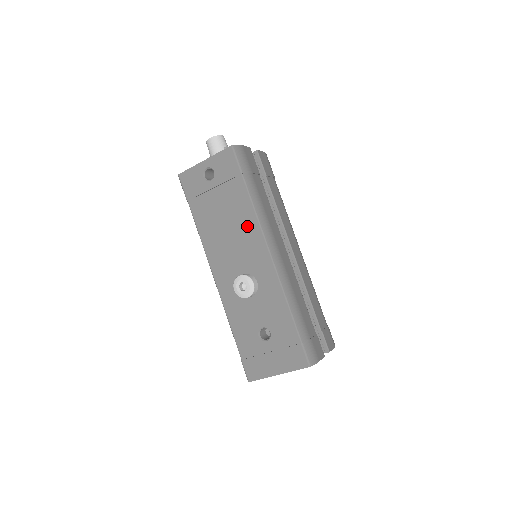
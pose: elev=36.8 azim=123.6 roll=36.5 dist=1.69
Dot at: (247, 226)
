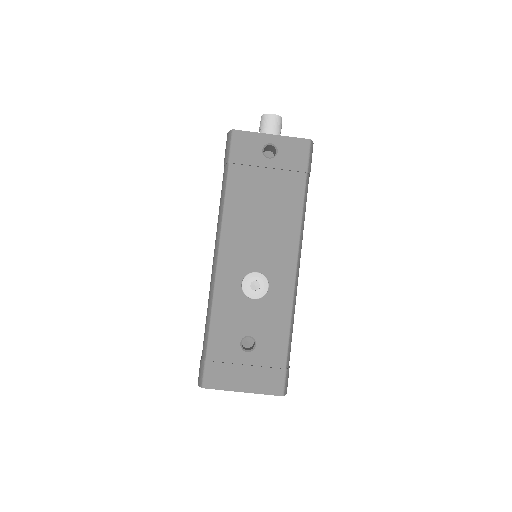
Dot at: (286, 226)
